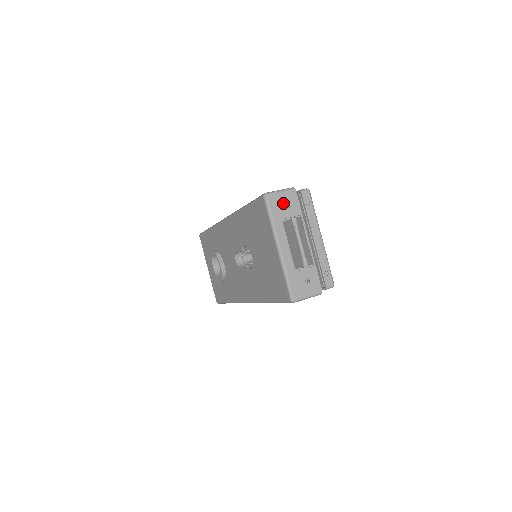
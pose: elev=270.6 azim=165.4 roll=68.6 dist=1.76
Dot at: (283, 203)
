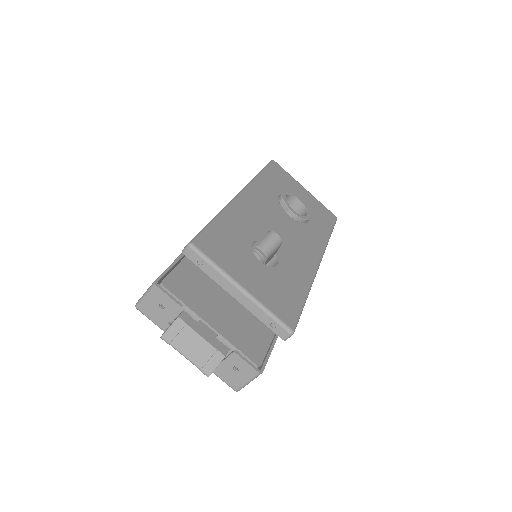
Dot at: (156, 307)
